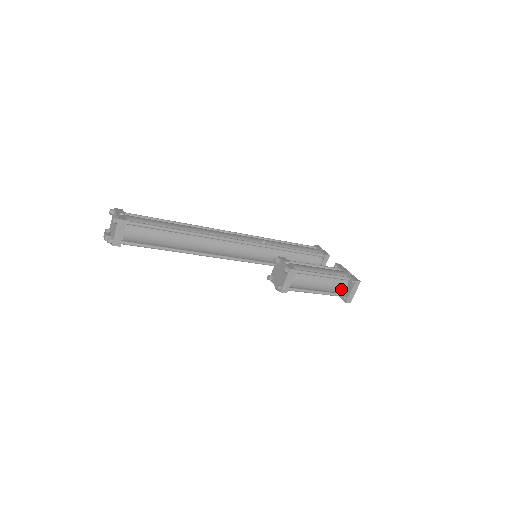
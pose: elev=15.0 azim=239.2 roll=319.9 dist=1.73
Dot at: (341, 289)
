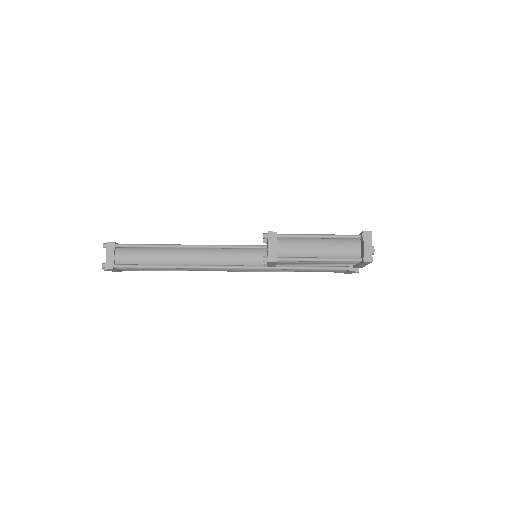
Dot at: (354, 250)
